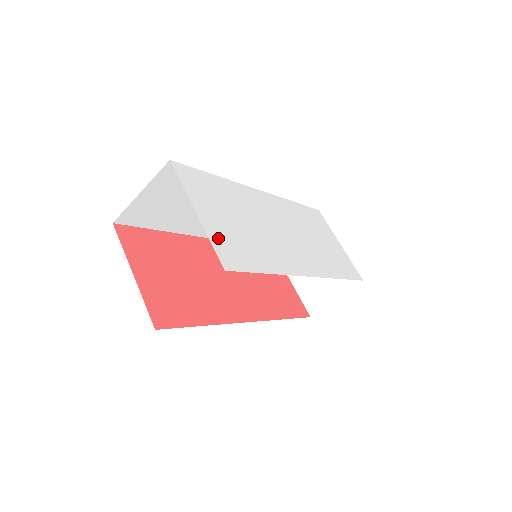
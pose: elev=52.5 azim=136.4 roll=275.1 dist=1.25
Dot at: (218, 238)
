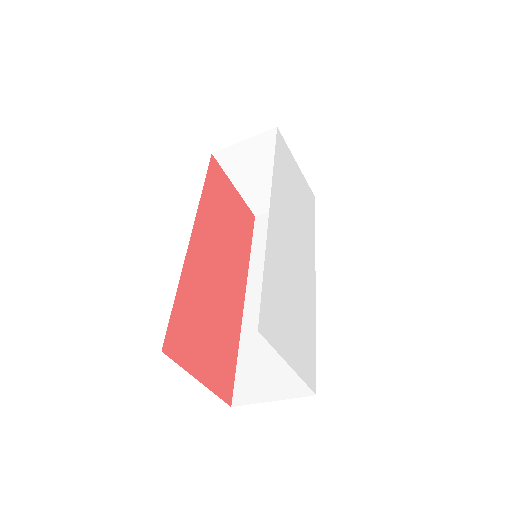
Dot at: (302, 366)
